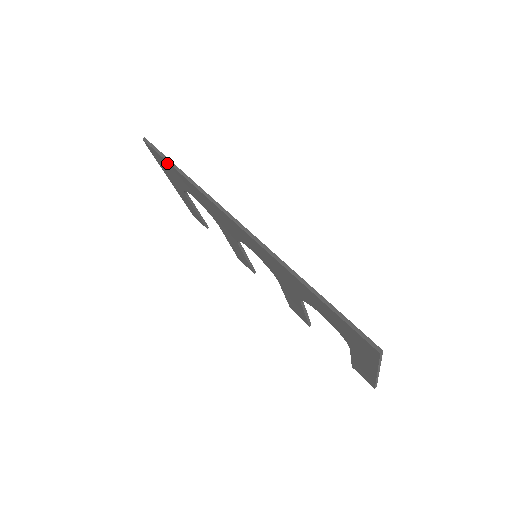
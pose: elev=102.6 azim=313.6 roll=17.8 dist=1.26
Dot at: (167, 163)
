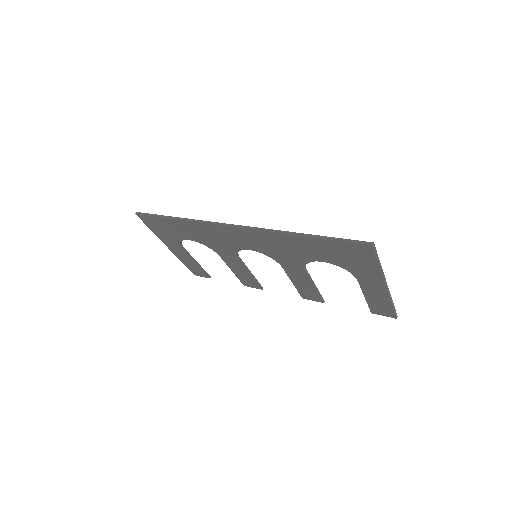
Dot at: (161, 220)
